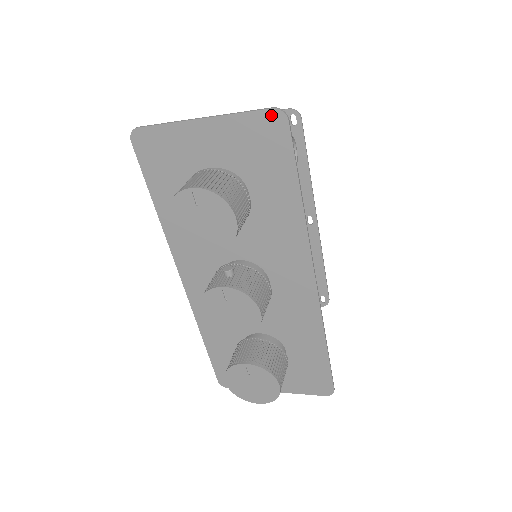
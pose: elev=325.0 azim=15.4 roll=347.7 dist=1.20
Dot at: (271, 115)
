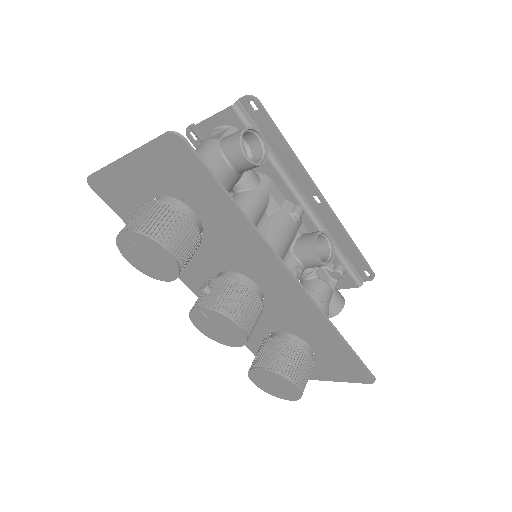
Dot at: (168, 140)
